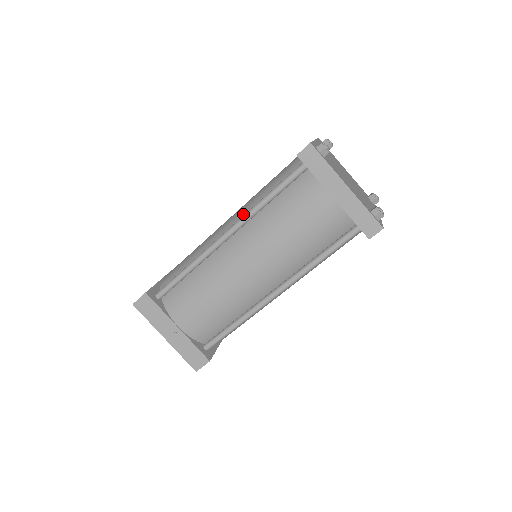
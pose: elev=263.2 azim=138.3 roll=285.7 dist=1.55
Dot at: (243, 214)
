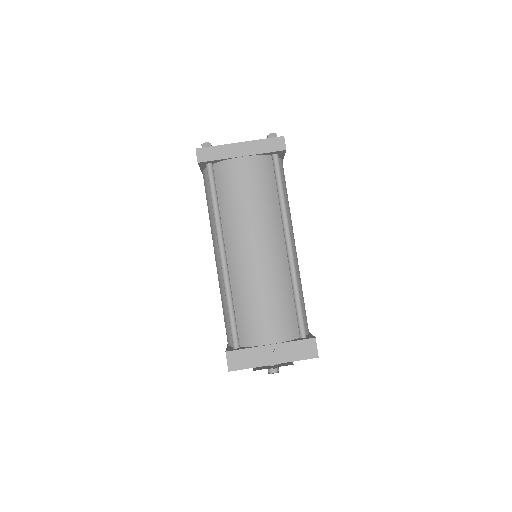
Dot at: (216, 236)
